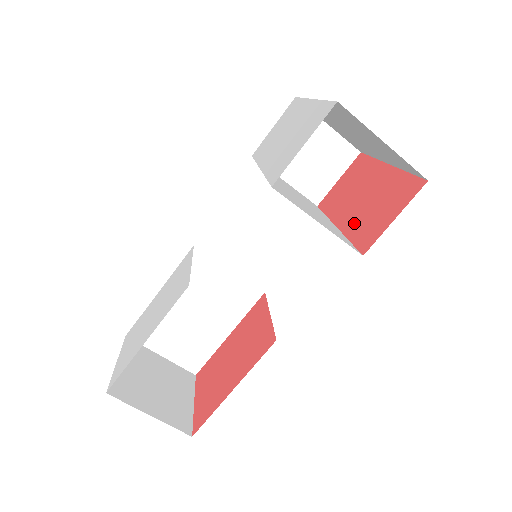
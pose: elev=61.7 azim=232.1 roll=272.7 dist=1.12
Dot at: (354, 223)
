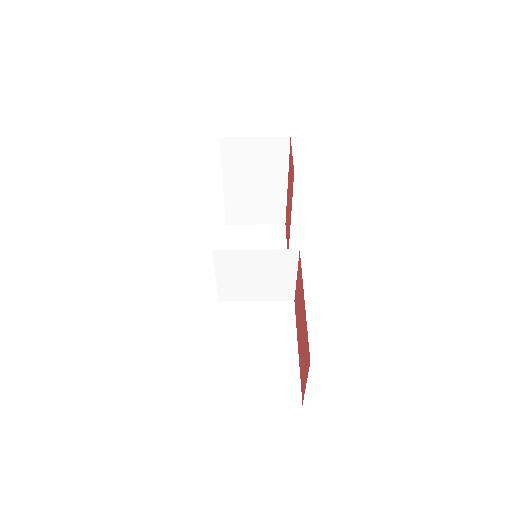
Dot at: (291, 198)
